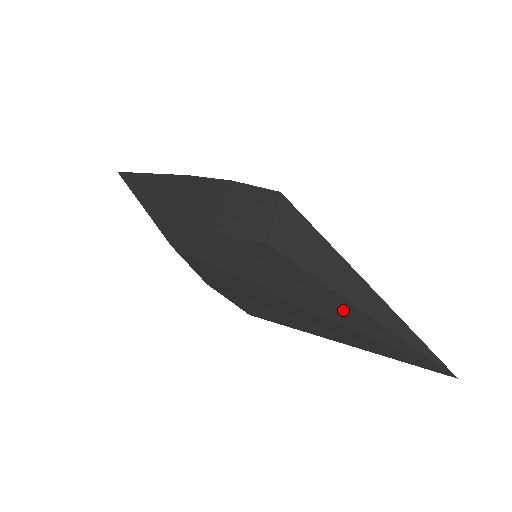
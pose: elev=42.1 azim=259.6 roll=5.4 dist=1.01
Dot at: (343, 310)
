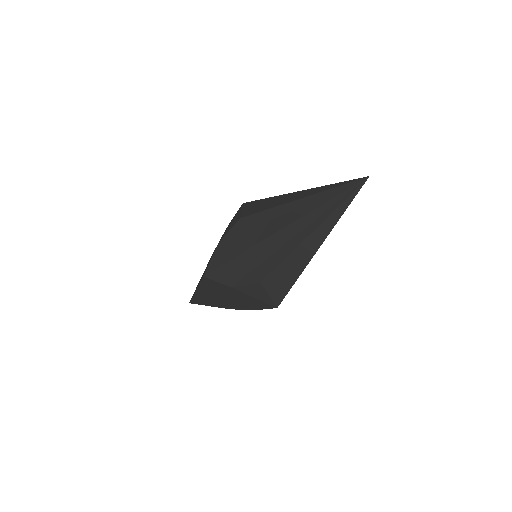
Dot at: (291, 211)
